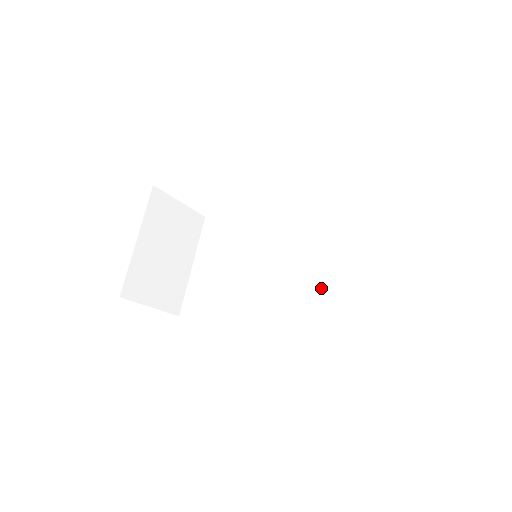
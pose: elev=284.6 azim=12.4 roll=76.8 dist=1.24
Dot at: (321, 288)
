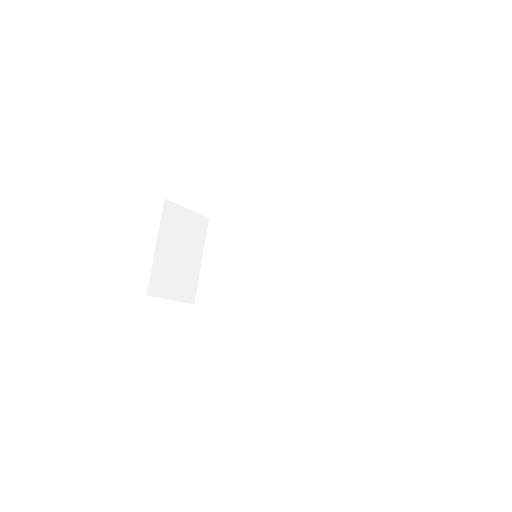
Dot at: (310, 278)
